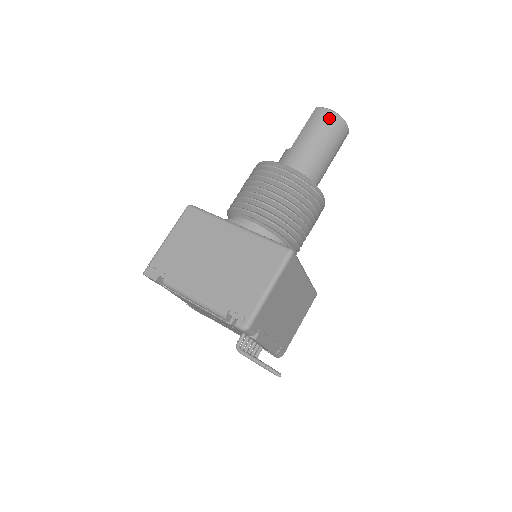
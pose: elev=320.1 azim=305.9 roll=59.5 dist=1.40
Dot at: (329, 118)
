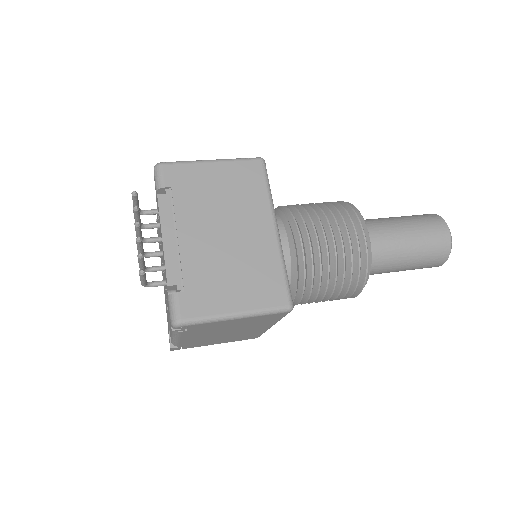
Dot at: (424, 214)
